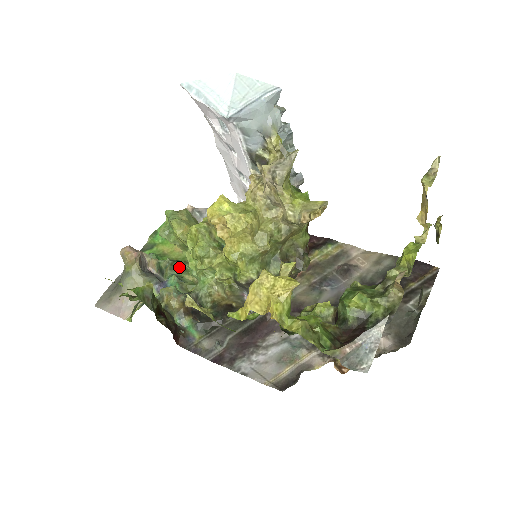
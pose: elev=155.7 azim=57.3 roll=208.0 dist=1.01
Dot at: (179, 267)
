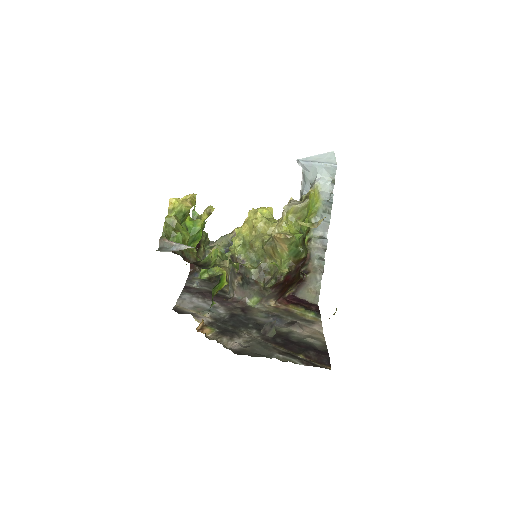
Dot at: occluded
